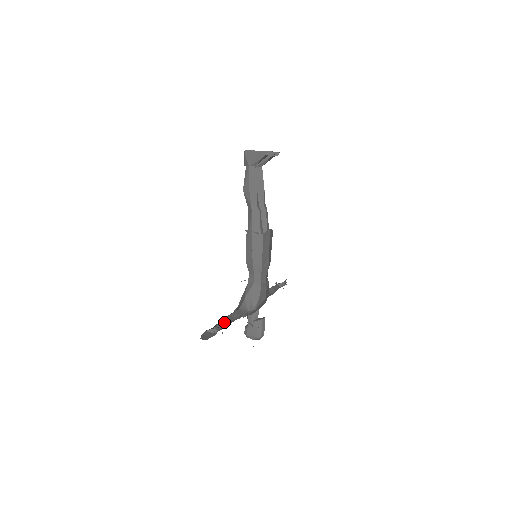
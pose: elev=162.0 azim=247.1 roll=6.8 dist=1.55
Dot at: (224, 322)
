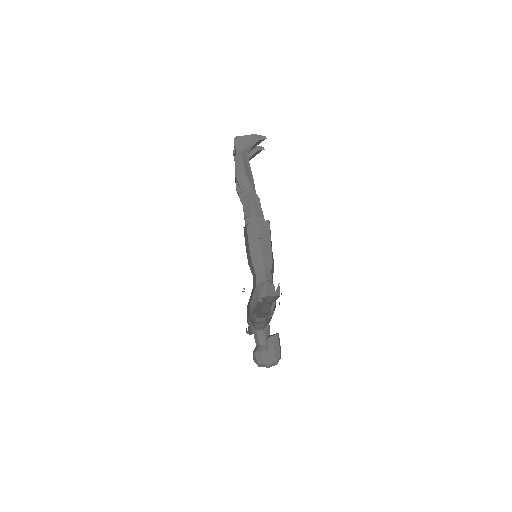
Dot at: occluded
